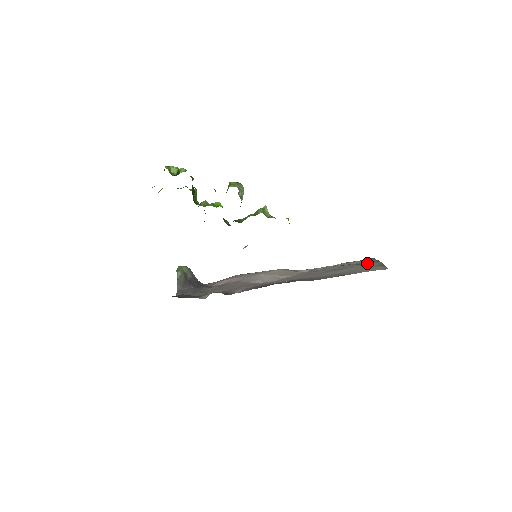
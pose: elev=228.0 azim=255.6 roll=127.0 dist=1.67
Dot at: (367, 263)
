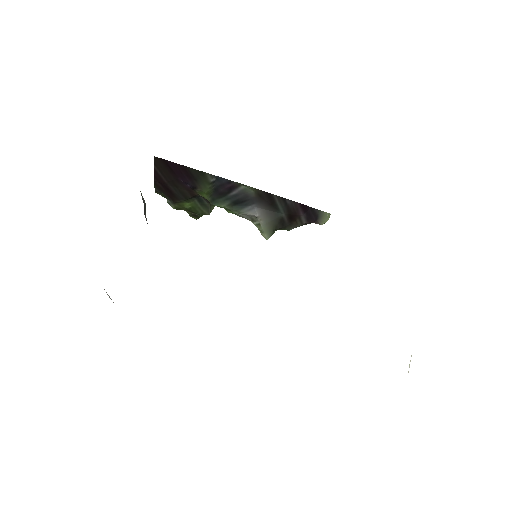
Dot at: occluded
